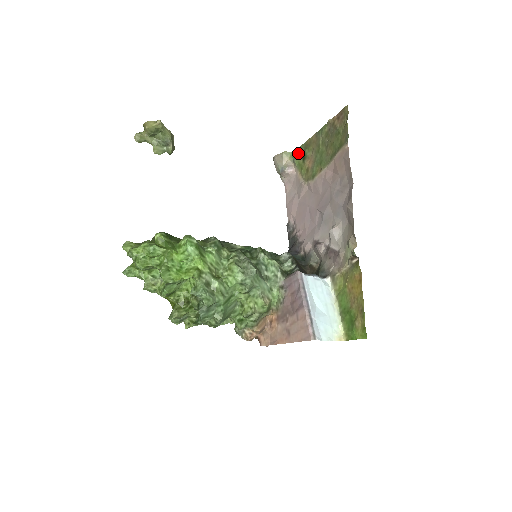
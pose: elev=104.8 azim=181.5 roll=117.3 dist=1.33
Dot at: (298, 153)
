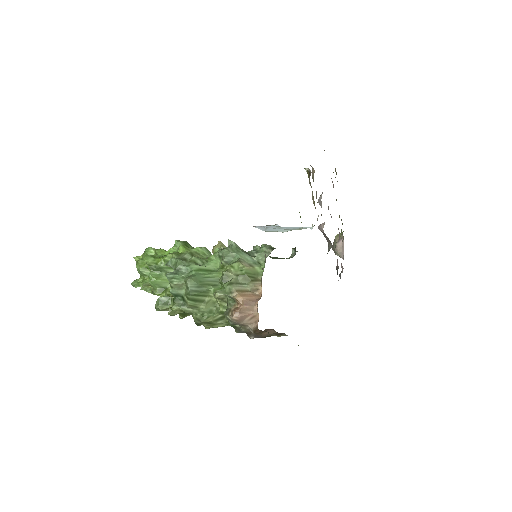
Dot at: (342, 224)
